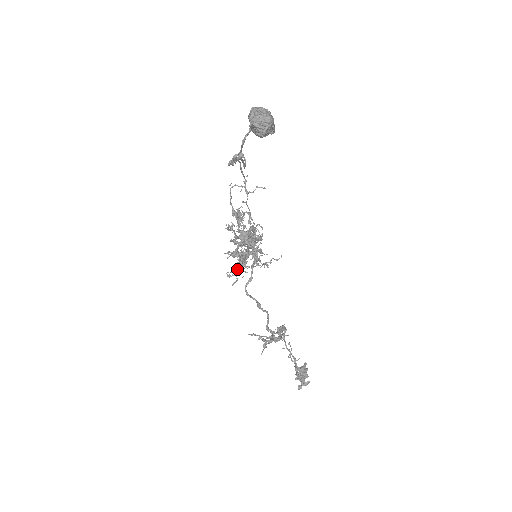
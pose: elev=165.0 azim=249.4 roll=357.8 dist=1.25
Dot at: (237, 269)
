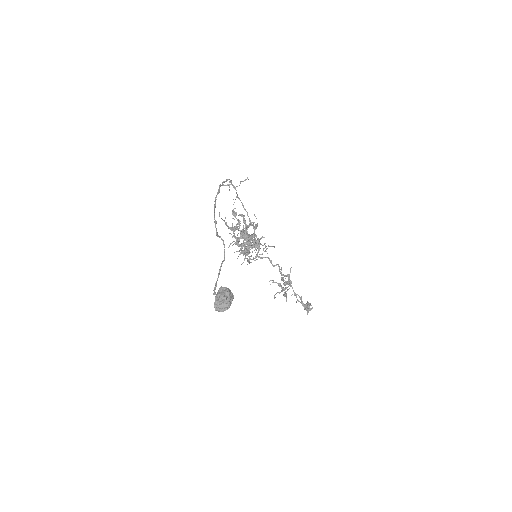
Dot at: occluded
